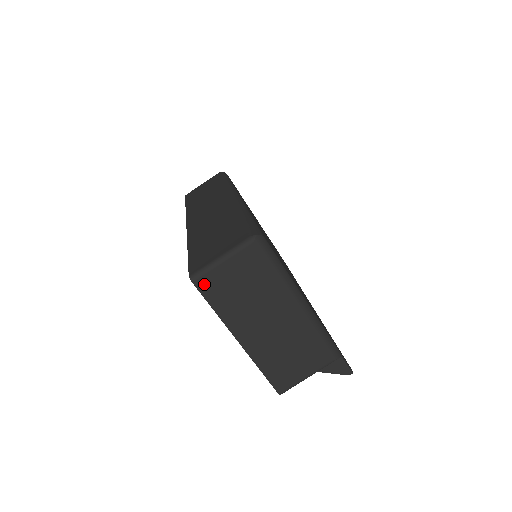
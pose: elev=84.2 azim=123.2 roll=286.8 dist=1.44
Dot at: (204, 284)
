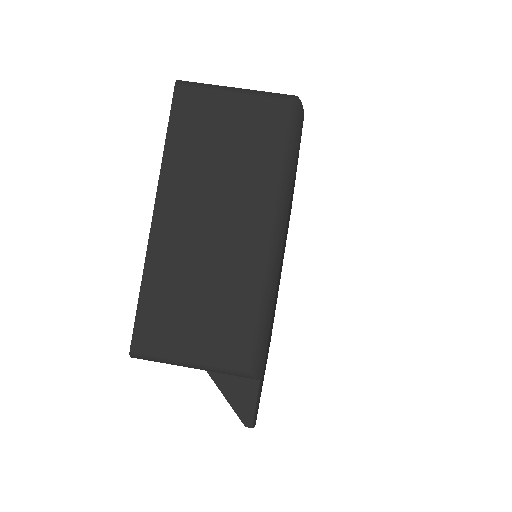
Dot at: (186, 100)
